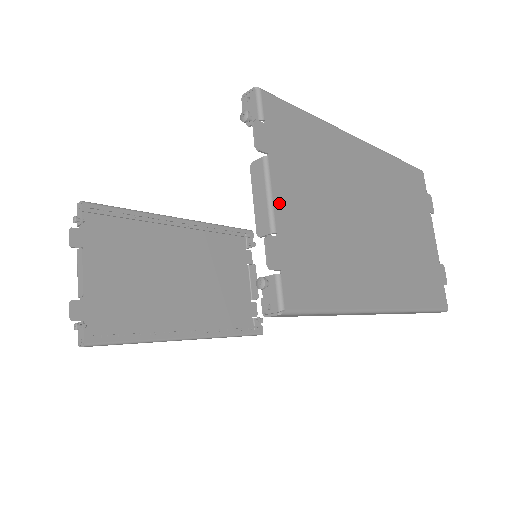
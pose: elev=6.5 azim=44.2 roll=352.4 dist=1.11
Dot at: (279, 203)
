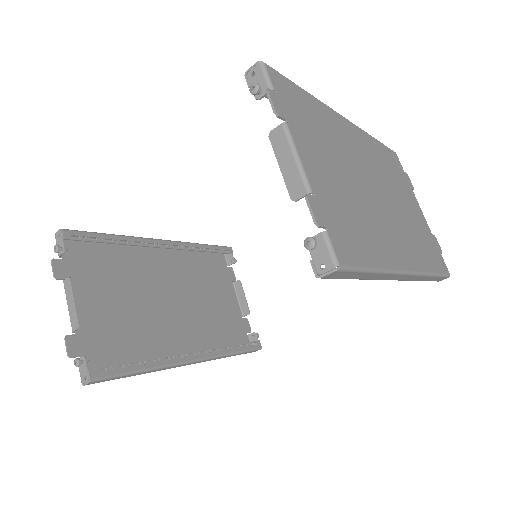
Dot at: (307, 166)
